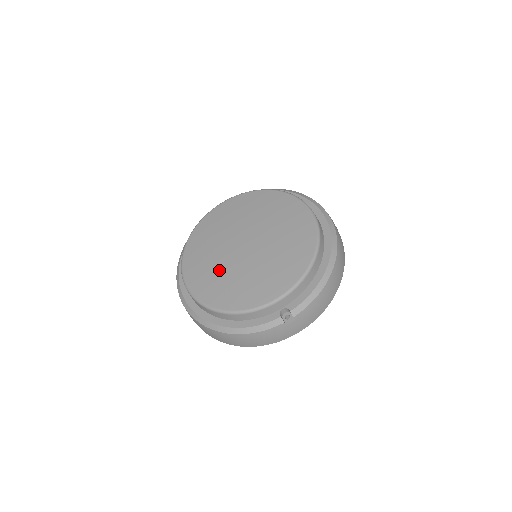
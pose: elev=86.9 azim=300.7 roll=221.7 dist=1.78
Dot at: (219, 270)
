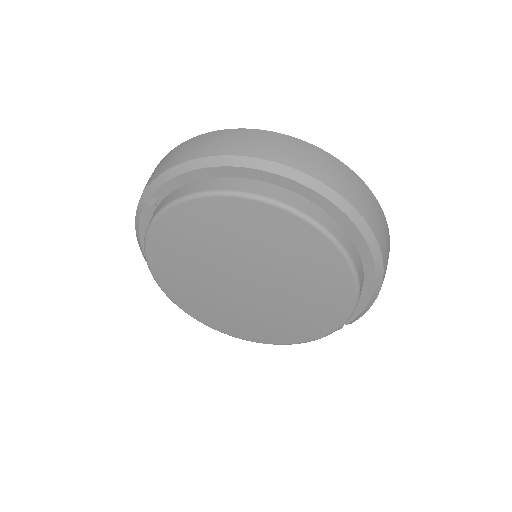
Dot at: (232, 313)
